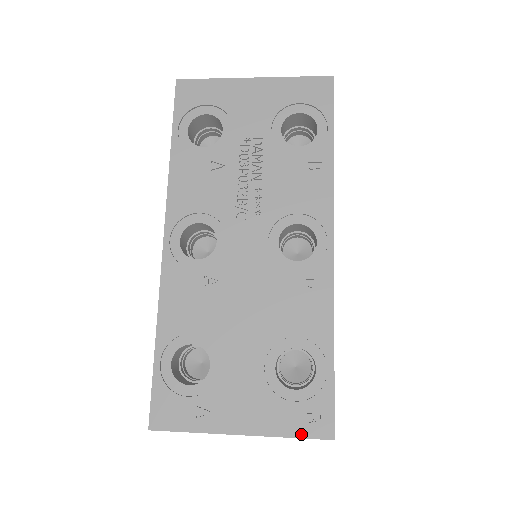
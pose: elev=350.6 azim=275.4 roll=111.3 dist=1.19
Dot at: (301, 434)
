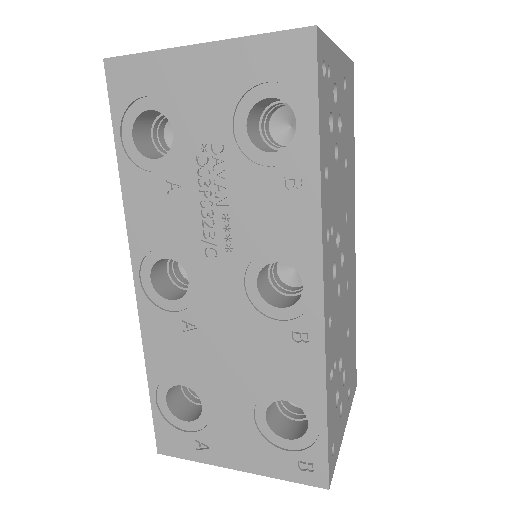
Dot at: (295, 479)
